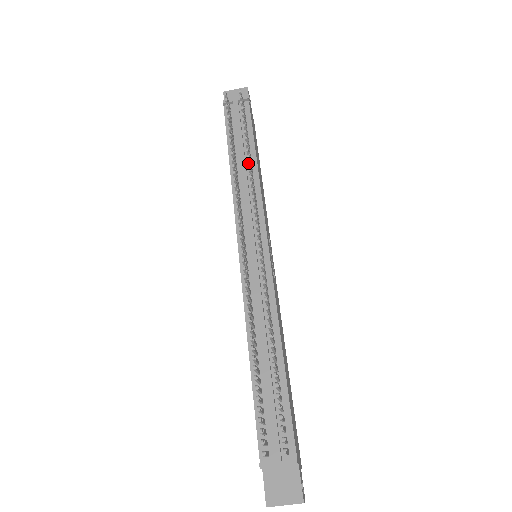
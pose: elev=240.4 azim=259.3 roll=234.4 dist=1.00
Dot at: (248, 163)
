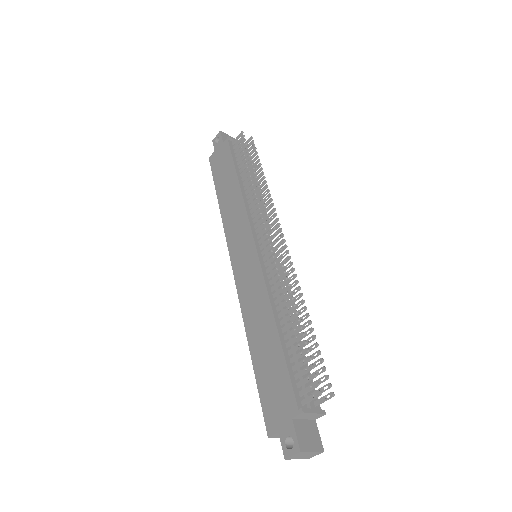
Dot at: (267, 186)
